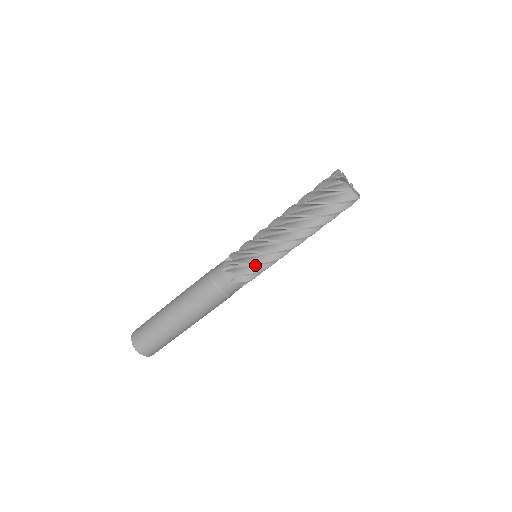
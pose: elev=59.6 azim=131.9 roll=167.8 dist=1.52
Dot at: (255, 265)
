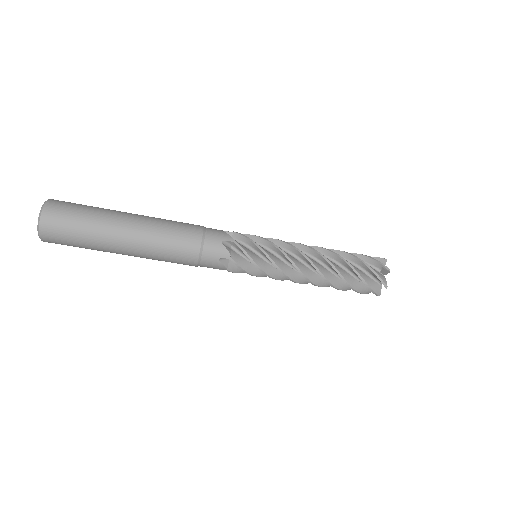
Dot at: occluded
